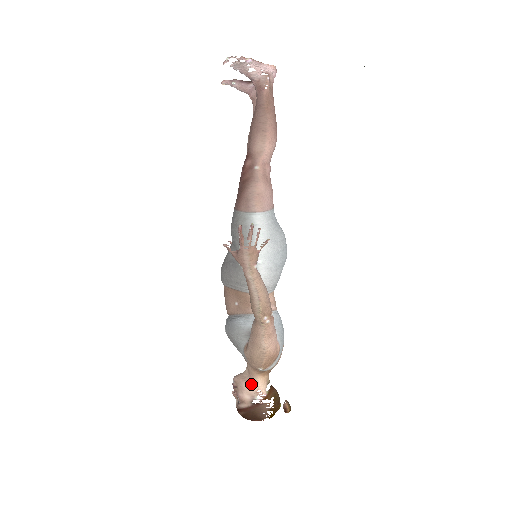
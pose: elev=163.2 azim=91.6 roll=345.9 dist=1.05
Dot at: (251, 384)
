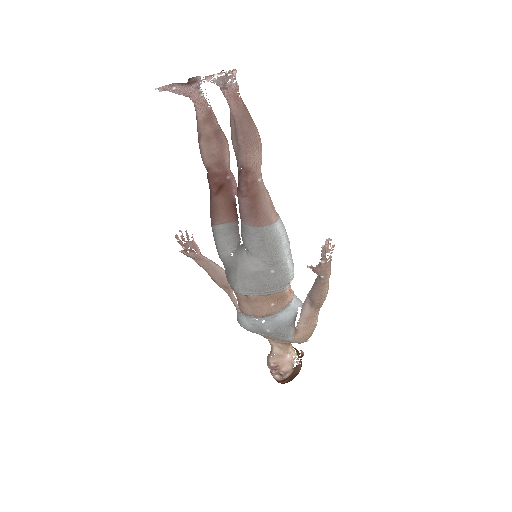
Dot at: (288, 356)
